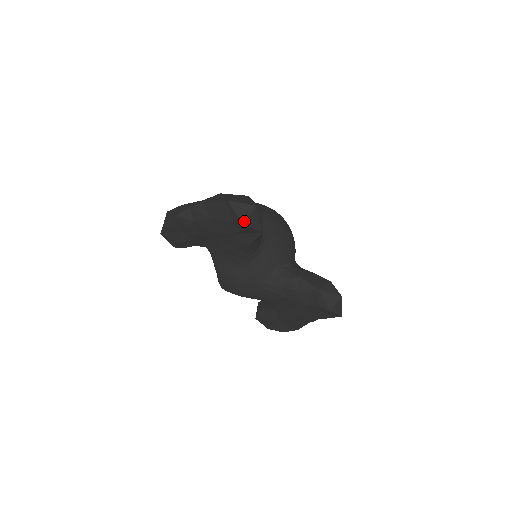
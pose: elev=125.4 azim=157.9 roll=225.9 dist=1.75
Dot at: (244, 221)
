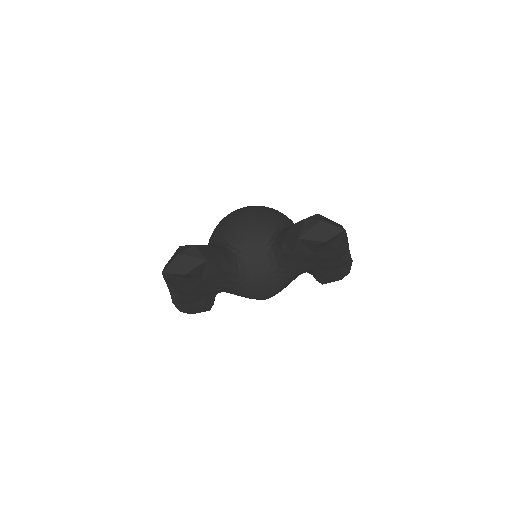
Dot at: (183, 272)
